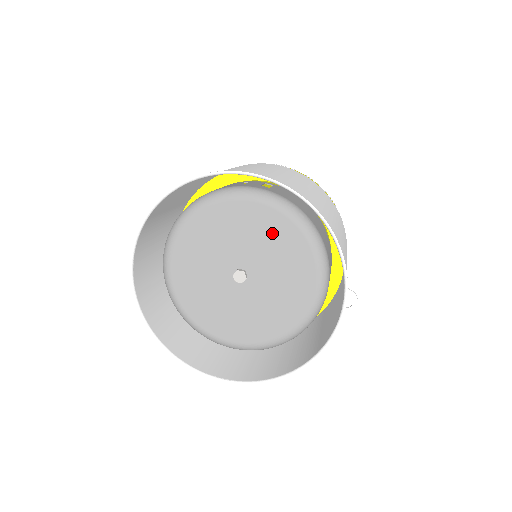
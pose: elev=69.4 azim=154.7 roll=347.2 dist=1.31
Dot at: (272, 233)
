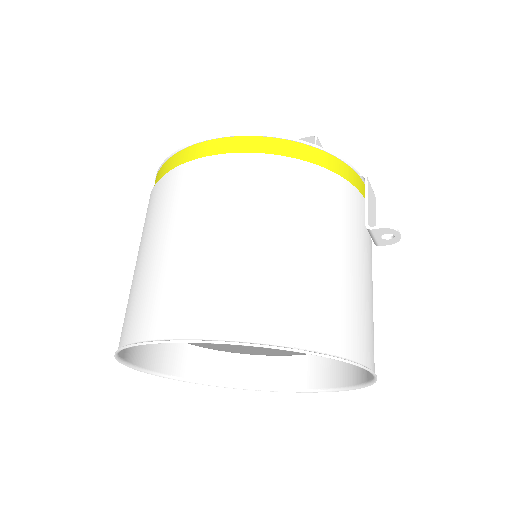
Dot at: occluded
